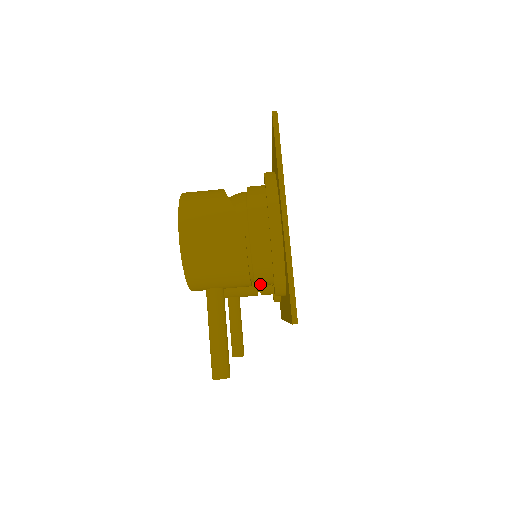
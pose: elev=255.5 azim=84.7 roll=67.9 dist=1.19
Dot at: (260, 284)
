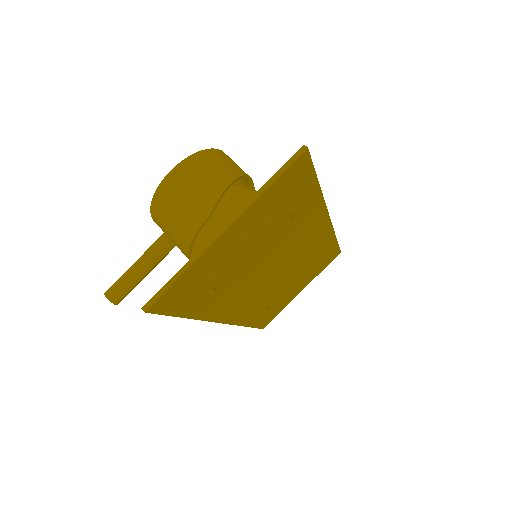
Dot at: occluded
